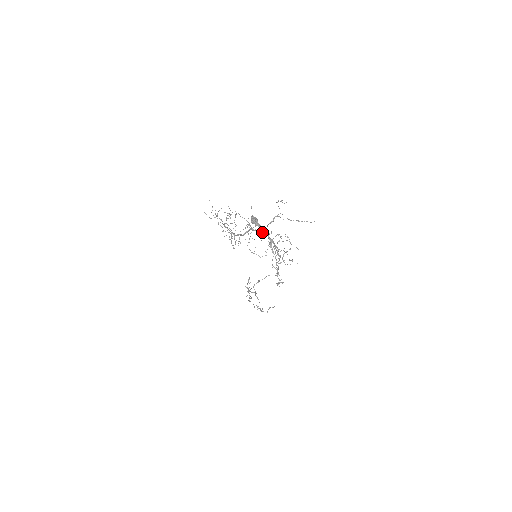
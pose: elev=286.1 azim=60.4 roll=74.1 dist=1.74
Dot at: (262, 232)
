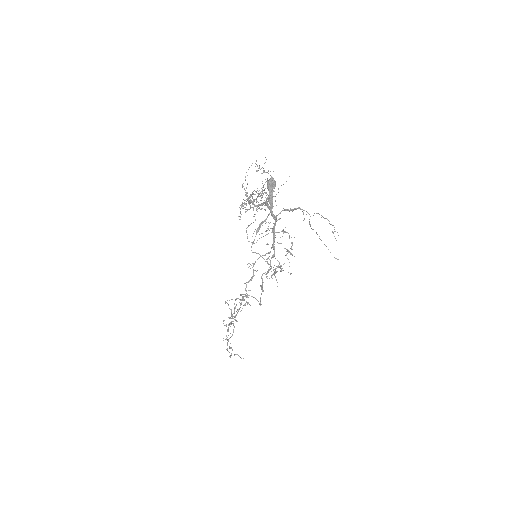
Dot at: (272, 212)
